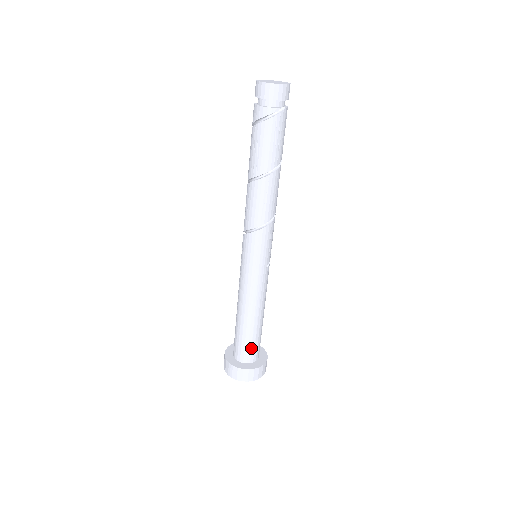
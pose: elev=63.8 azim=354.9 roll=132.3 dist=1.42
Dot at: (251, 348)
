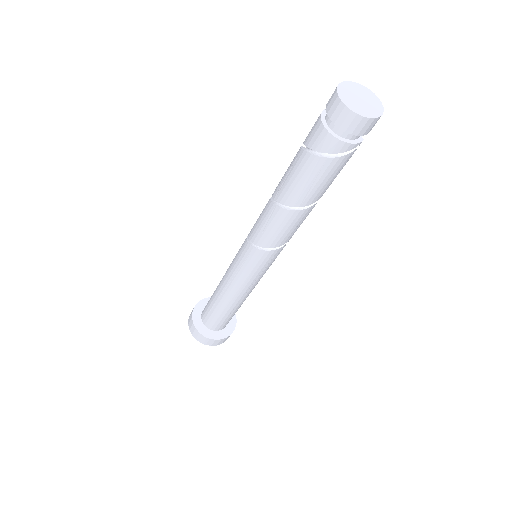
Dot at: (229, 320)
